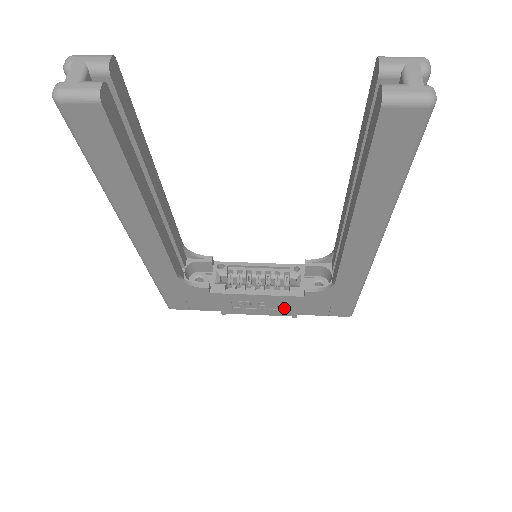
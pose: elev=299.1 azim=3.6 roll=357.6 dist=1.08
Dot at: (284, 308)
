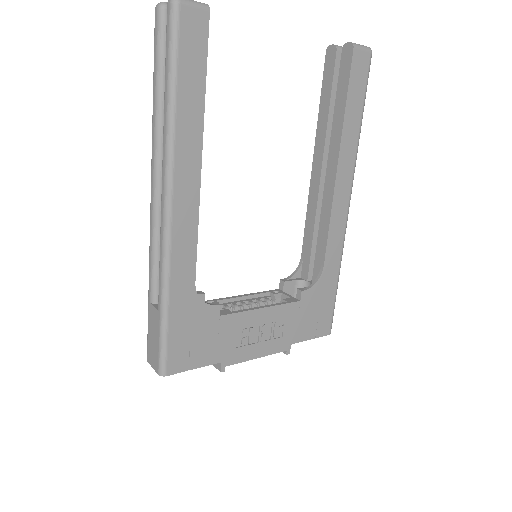
Dot at: (281, 334)
